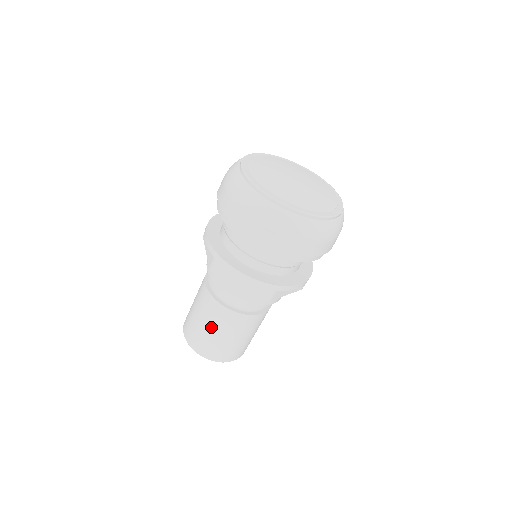
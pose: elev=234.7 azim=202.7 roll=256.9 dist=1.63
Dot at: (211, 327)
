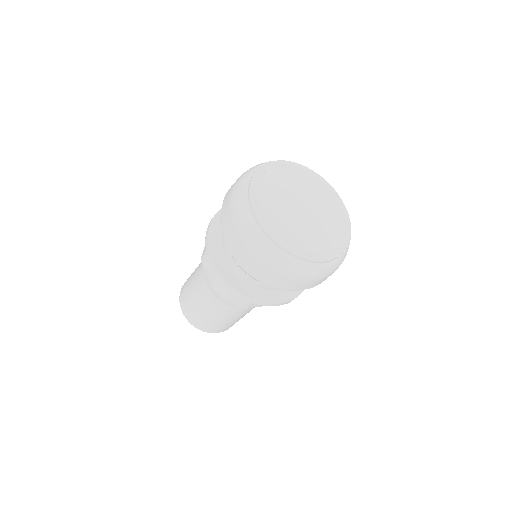
Dot at: (227, 320)
